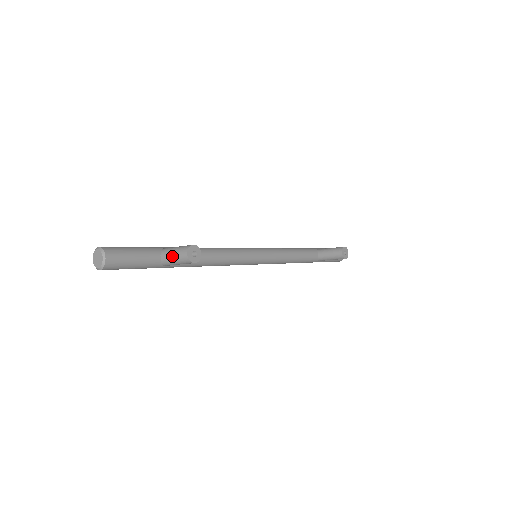
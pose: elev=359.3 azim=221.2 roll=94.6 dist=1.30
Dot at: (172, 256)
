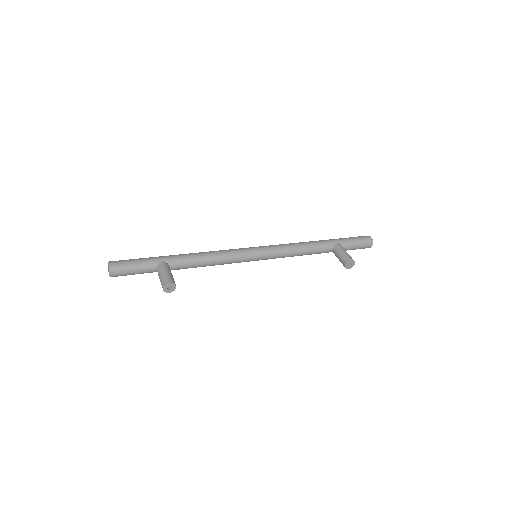
Dot at: (159, 278)
